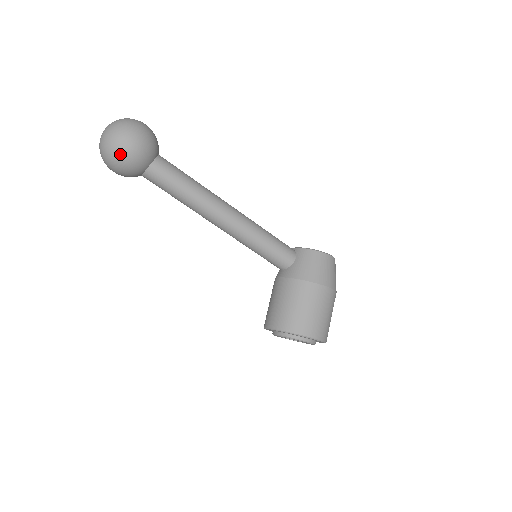
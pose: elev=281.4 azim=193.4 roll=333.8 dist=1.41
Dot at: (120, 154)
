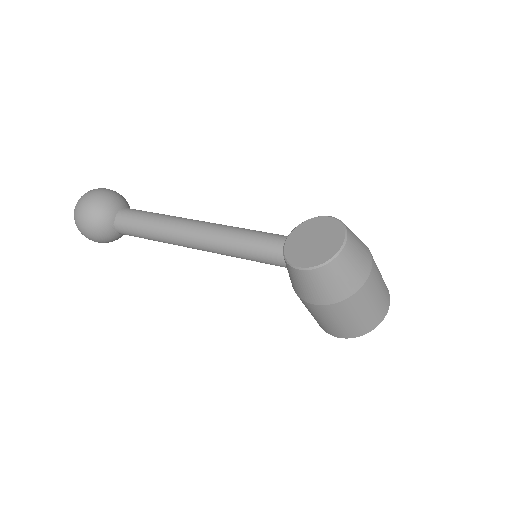
Dot at: occluded
